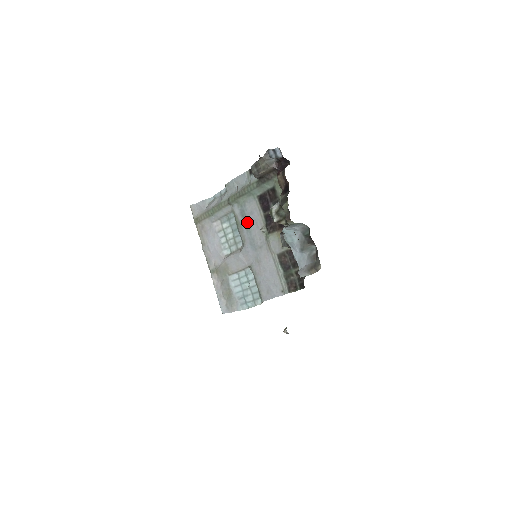
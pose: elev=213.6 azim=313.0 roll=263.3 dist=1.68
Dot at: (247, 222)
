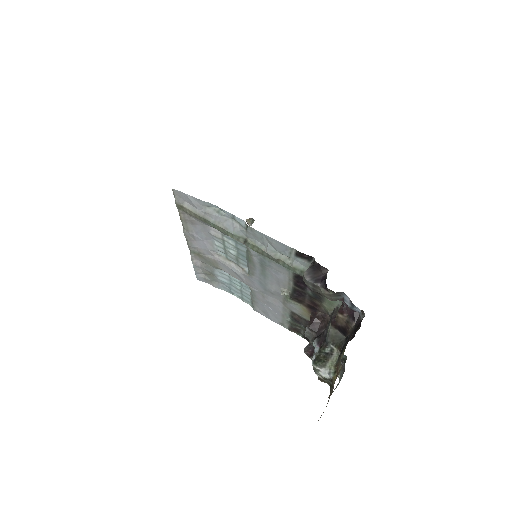
Dot at: (265, 271)
